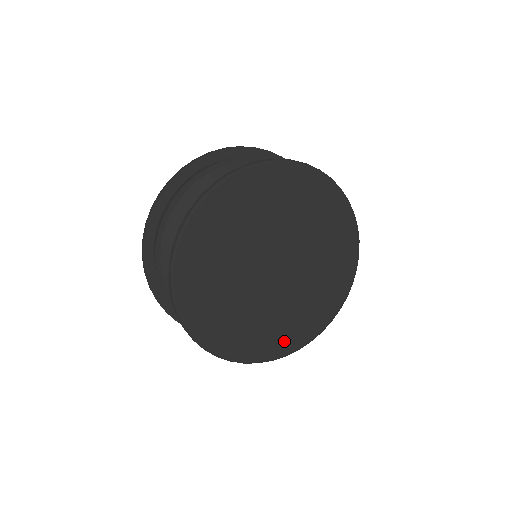
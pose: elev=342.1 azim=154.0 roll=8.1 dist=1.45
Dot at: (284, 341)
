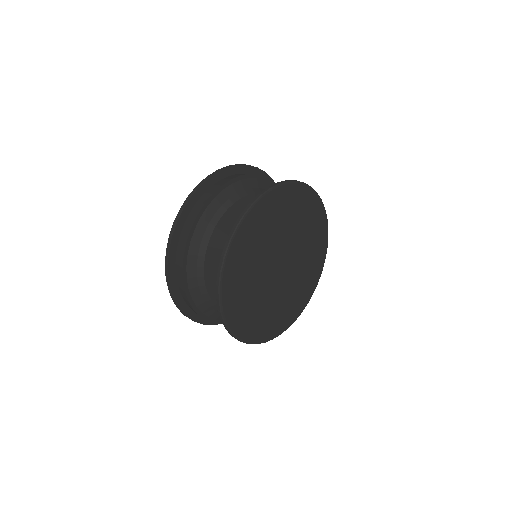
Dot at: (309, 288)
